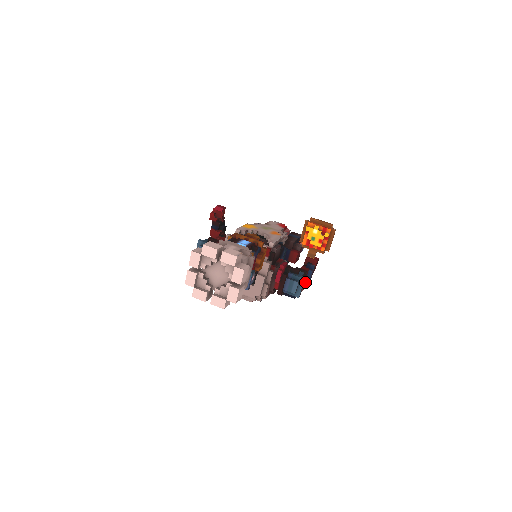
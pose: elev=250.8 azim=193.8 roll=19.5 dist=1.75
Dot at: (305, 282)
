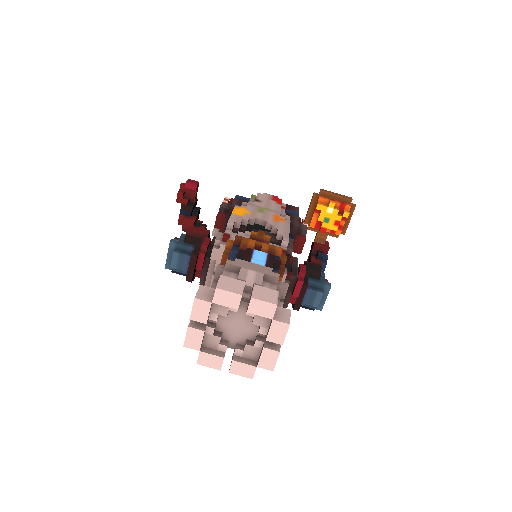
Dot at: occluded
